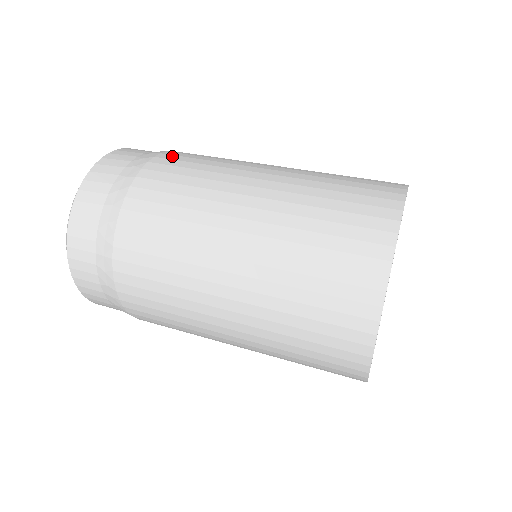
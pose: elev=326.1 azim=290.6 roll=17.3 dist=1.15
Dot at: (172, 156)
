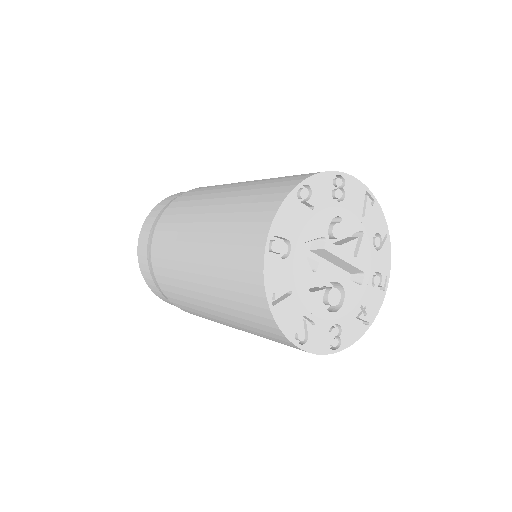
Dot at: occluded
